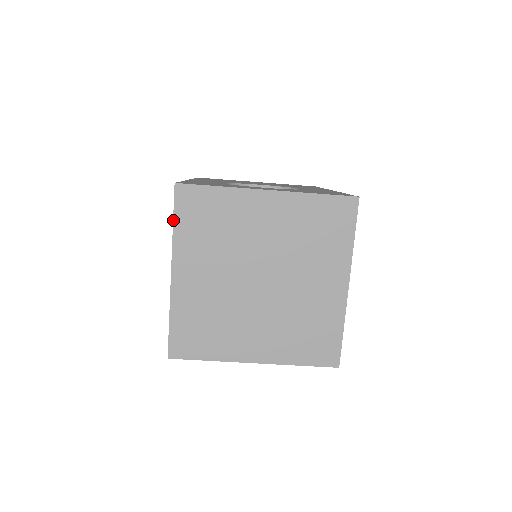
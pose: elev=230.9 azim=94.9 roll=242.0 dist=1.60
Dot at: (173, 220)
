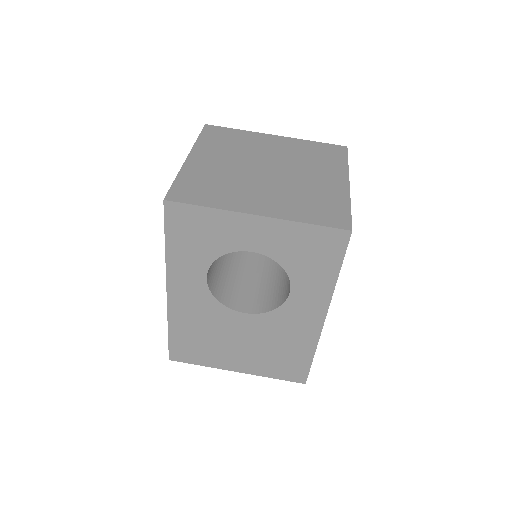
Dot at: (199, 136)
